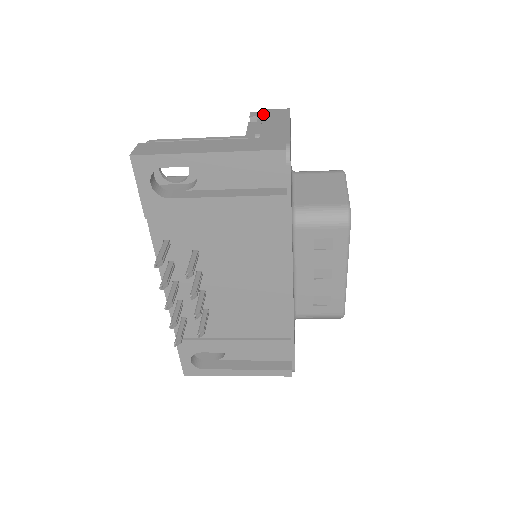
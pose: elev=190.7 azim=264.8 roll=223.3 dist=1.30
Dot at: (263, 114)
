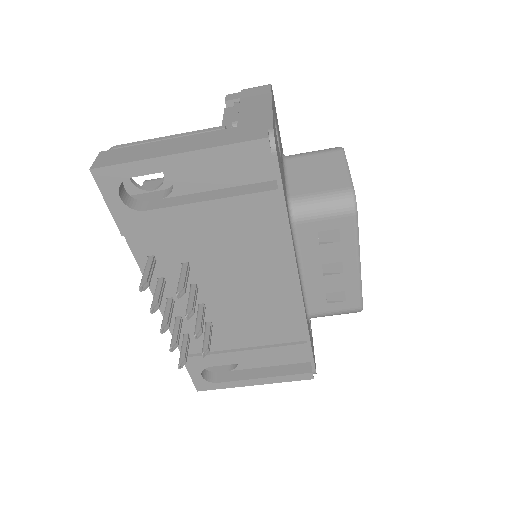
Dot at: (240, 96)
